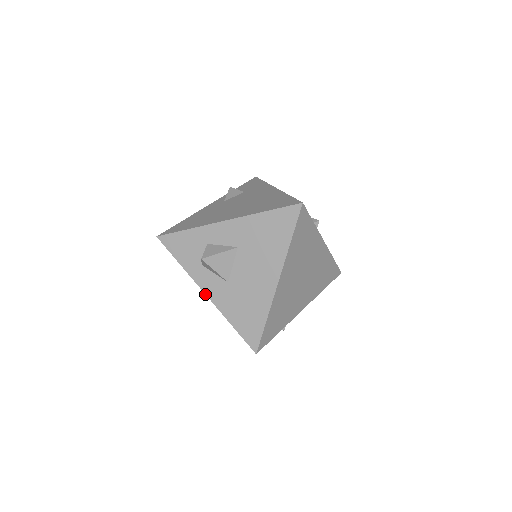
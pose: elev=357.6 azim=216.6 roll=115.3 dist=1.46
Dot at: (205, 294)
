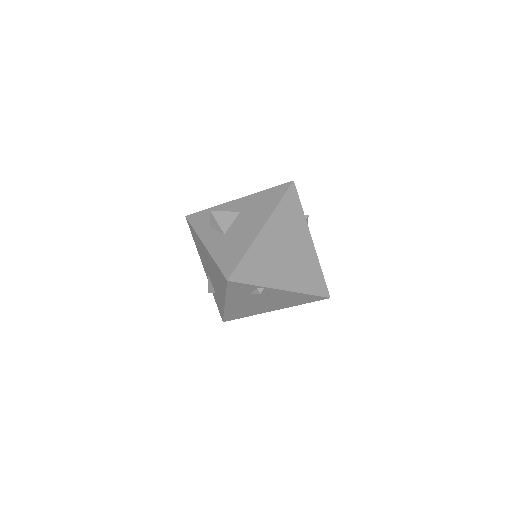
Dot at: (204, 245)
